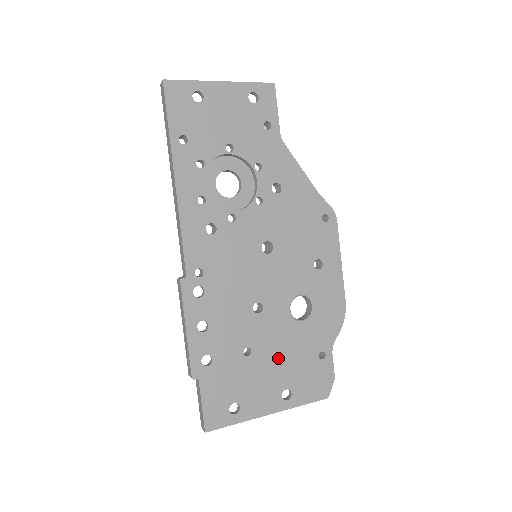
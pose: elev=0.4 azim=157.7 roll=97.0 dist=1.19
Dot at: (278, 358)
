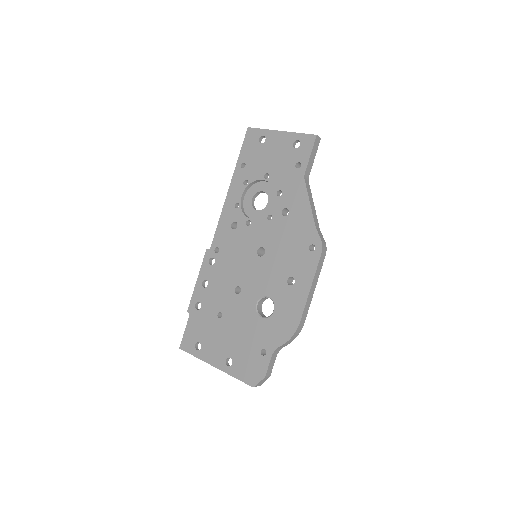
Dot at: (235, 332)
